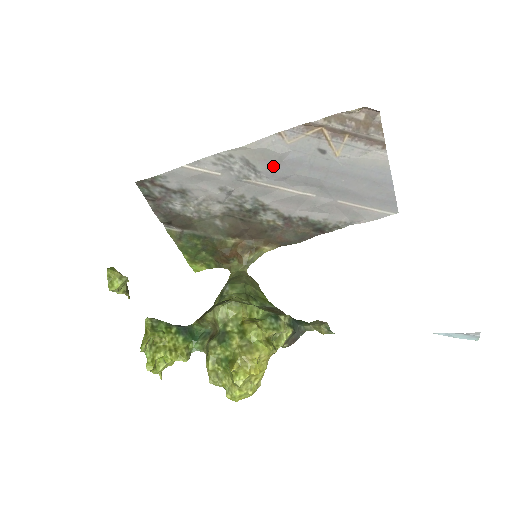
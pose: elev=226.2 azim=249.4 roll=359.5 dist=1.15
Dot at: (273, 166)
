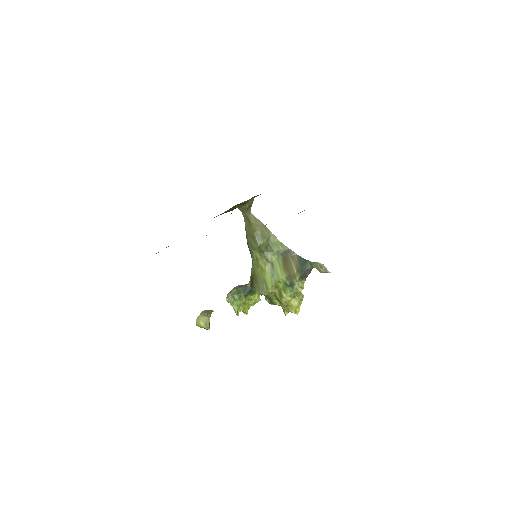
Dot at: occluded
